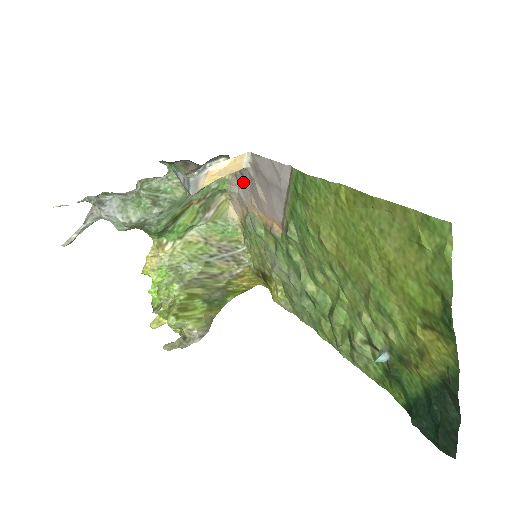
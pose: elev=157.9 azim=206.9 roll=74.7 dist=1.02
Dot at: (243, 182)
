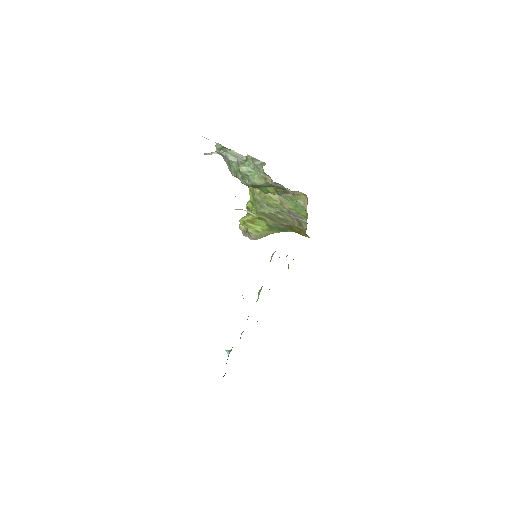
Dot at: occluded
